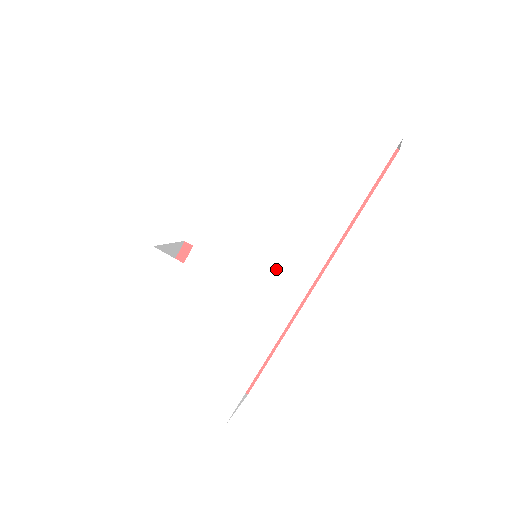
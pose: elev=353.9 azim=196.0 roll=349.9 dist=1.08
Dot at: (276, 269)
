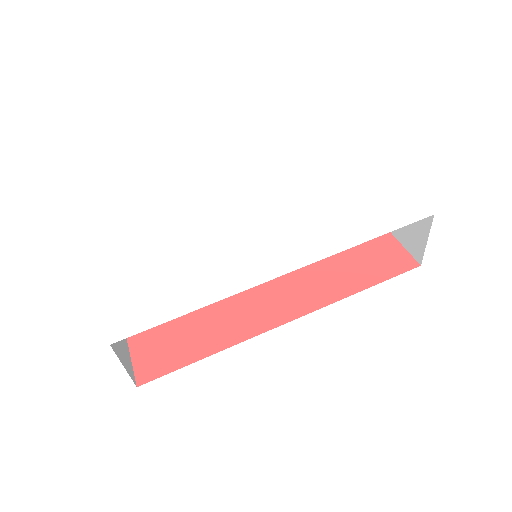
Dot at: (273, 246)
